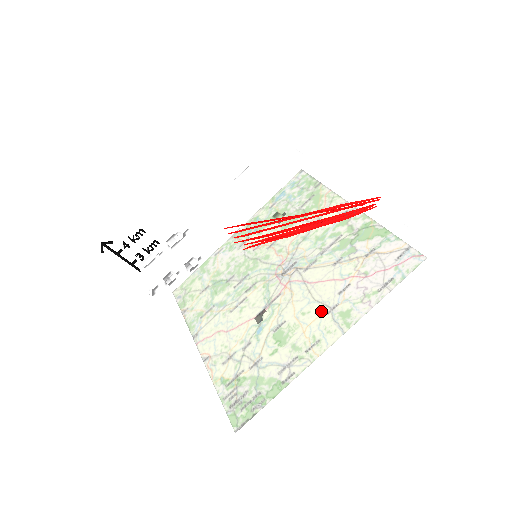
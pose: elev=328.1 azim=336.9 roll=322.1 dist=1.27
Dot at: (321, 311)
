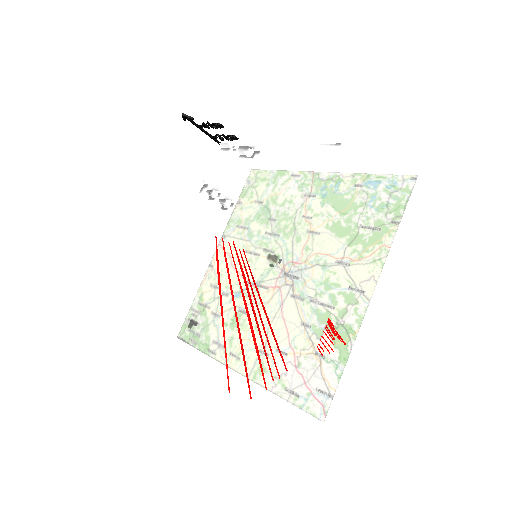
Dot at: occluded
